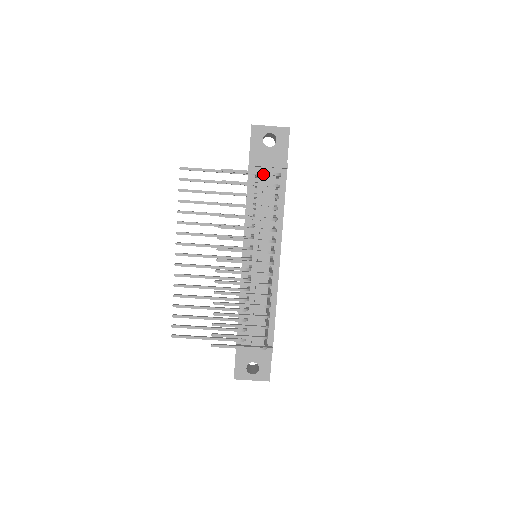
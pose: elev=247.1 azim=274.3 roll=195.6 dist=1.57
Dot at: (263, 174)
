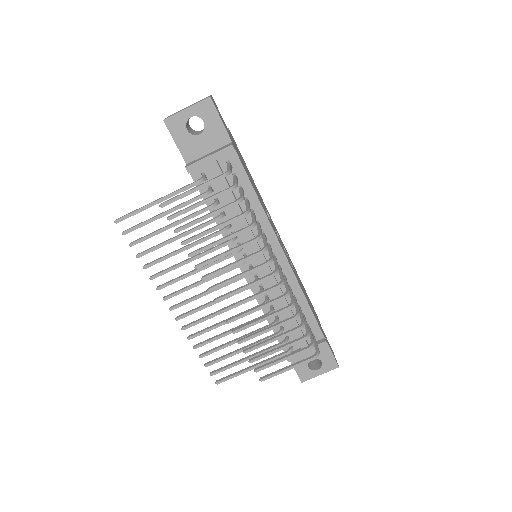
Dot at: (209, 184)
